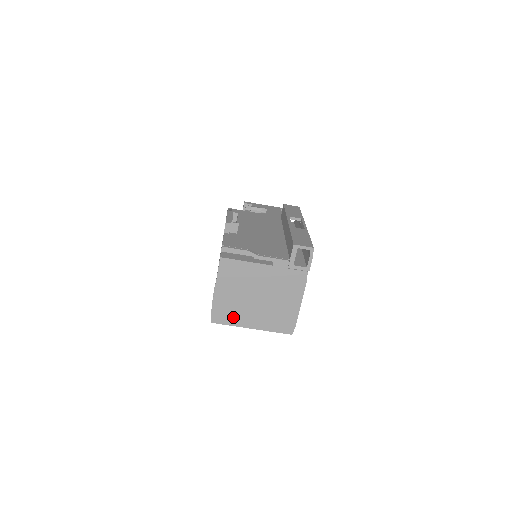
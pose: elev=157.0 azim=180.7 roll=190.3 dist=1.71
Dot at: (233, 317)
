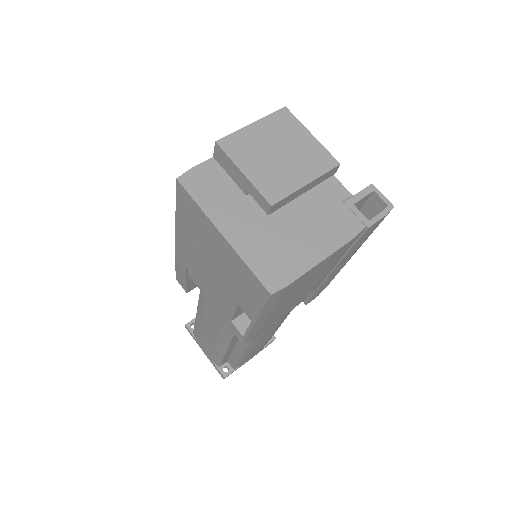
Dot at: (214, 197)
